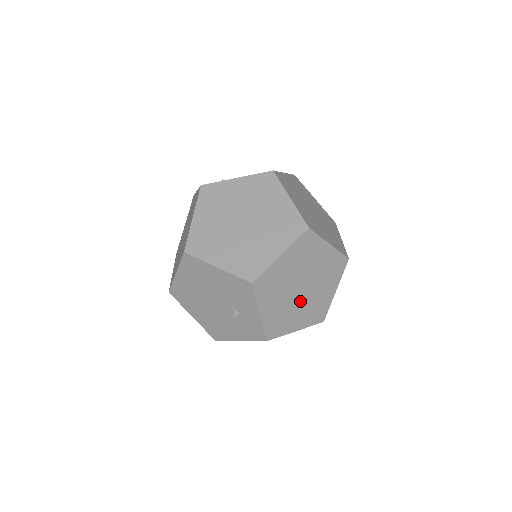
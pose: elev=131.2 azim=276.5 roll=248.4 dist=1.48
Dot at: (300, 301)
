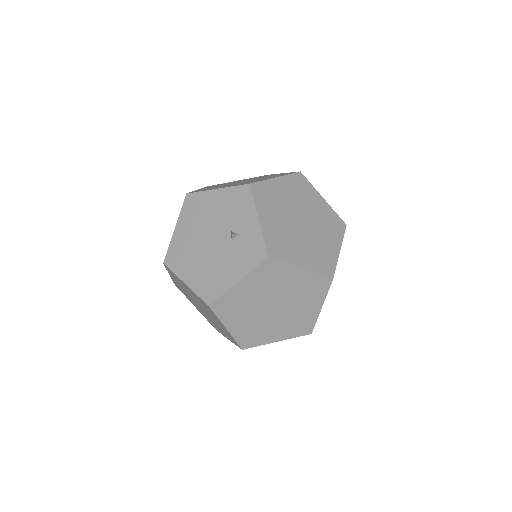
Dot at: (301, 235)
